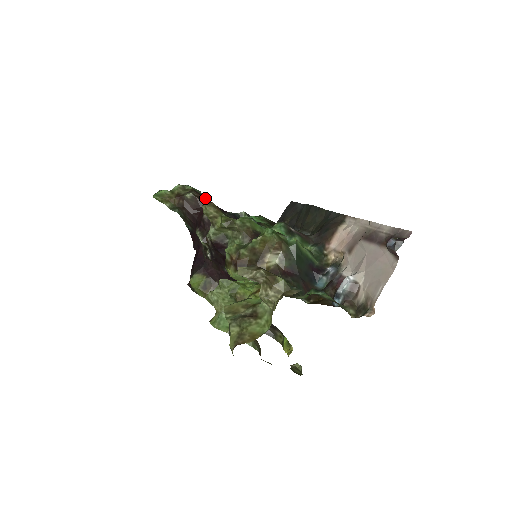
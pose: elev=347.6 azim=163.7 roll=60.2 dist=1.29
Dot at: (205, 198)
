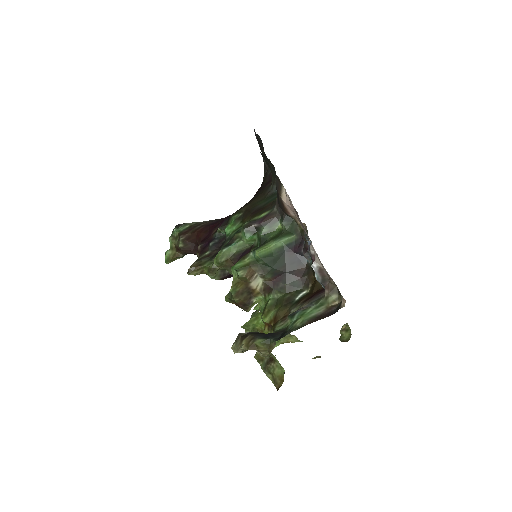
Dot at: (192, 229)
